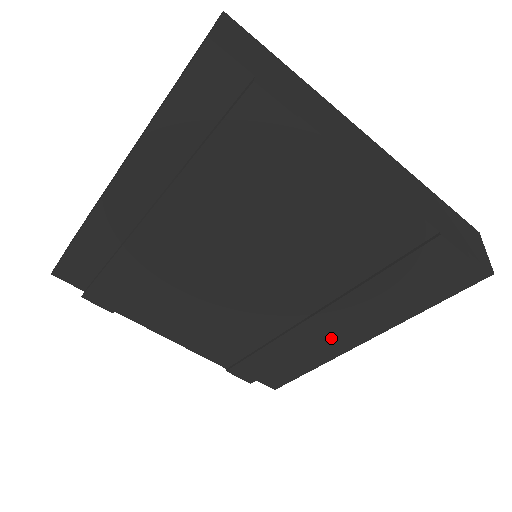
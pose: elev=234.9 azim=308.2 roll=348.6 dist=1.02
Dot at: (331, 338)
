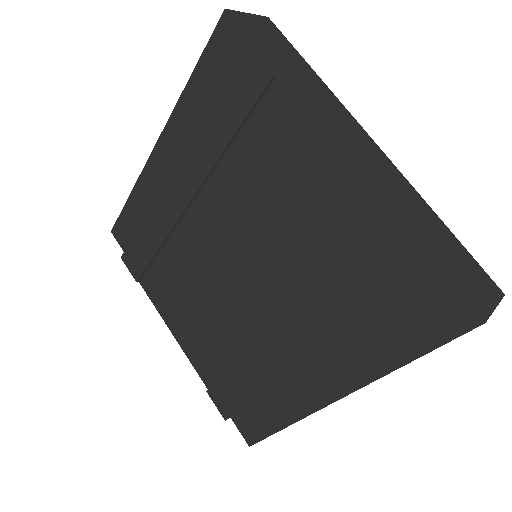
Dot at: (304, 380)
